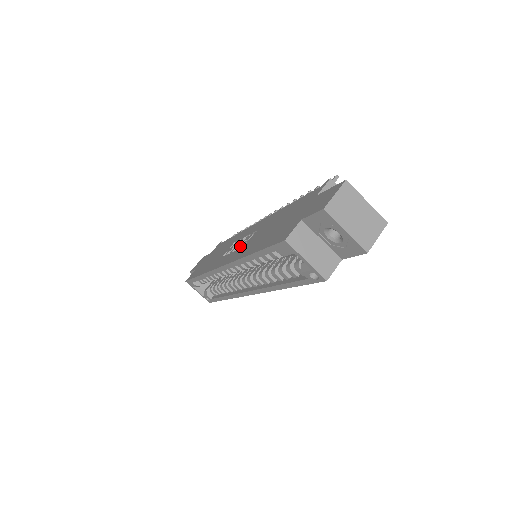
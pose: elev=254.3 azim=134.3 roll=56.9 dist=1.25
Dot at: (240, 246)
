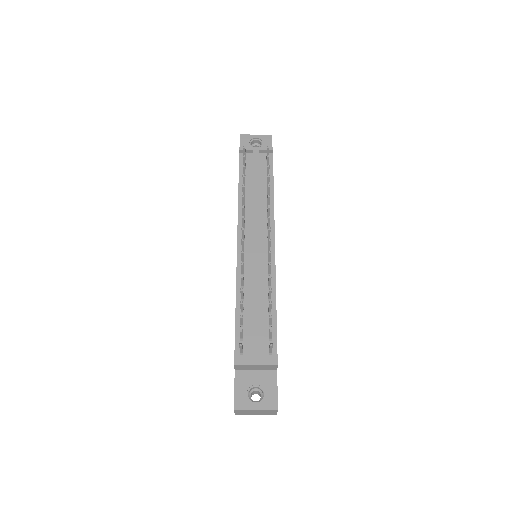
Dot at: occluded
